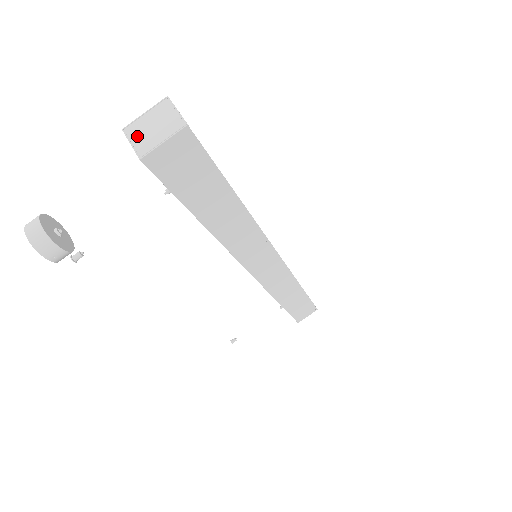
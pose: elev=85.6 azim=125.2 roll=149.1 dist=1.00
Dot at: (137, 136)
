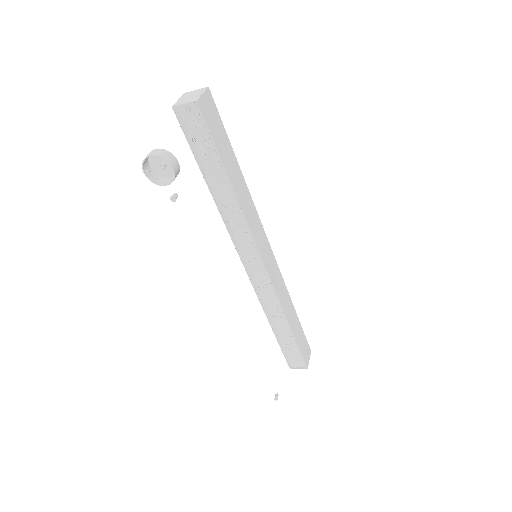
Dot at: (184, 101)
